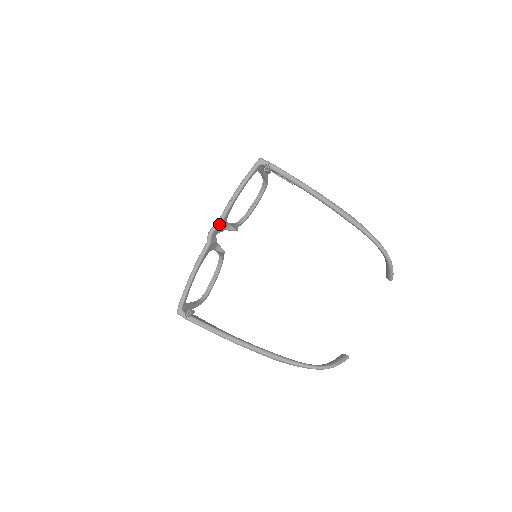
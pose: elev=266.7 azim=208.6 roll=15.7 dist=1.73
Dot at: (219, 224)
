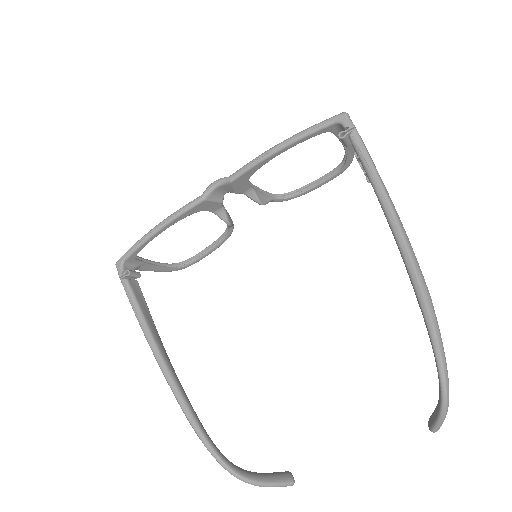
Dot at: (230, 179)
